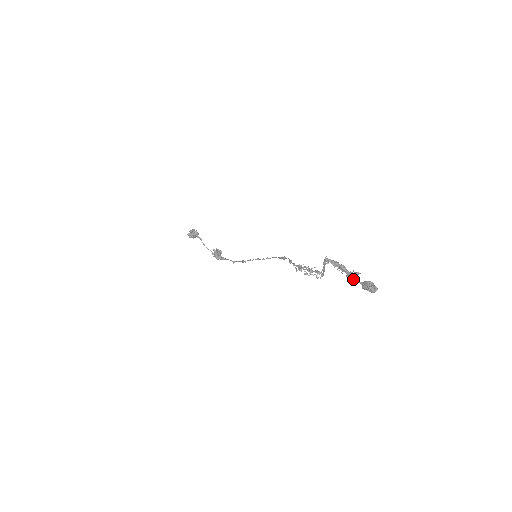
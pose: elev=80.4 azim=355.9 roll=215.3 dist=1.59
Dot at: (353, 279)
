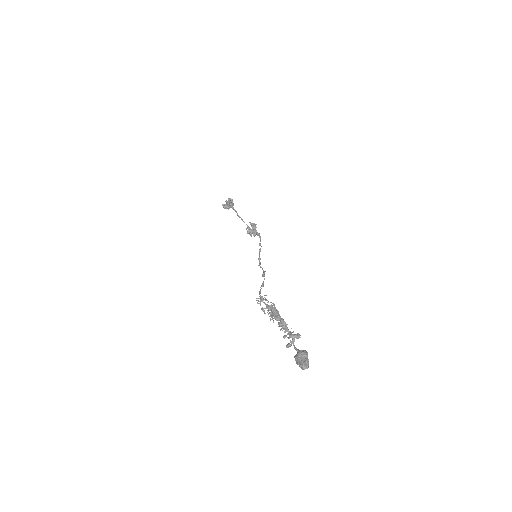
Dot at: (289, 343)
